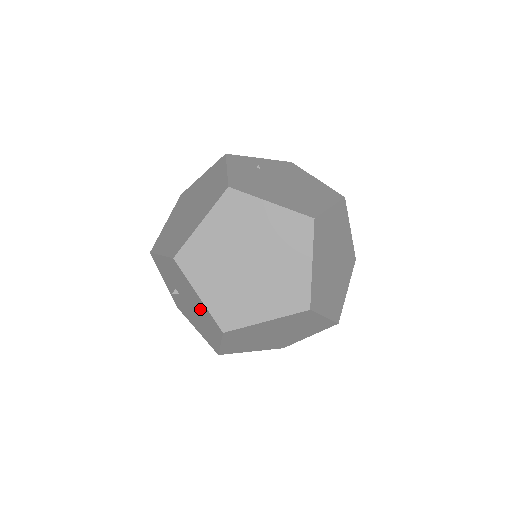
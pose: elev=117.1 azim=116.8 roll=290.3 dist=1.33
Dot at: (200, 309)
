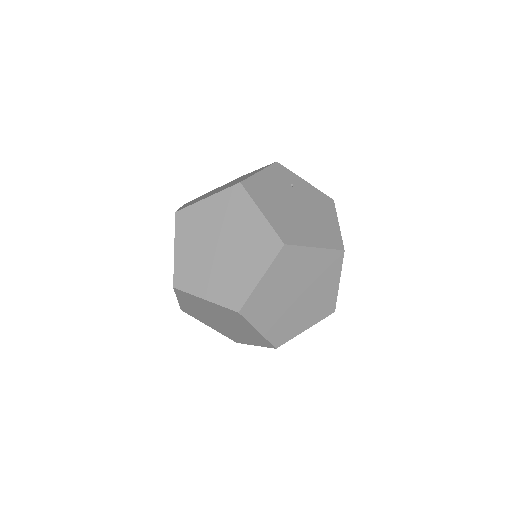
Dot at: occluded
